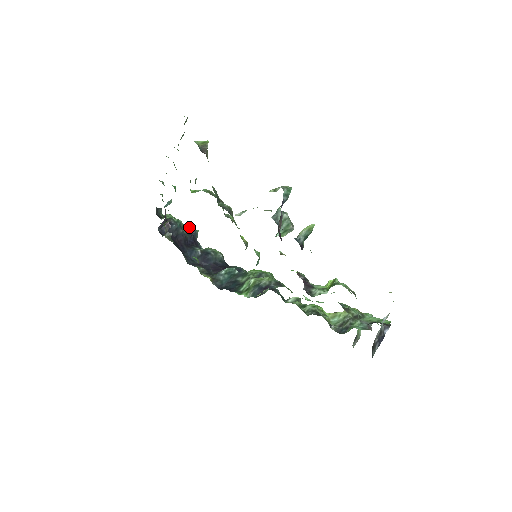
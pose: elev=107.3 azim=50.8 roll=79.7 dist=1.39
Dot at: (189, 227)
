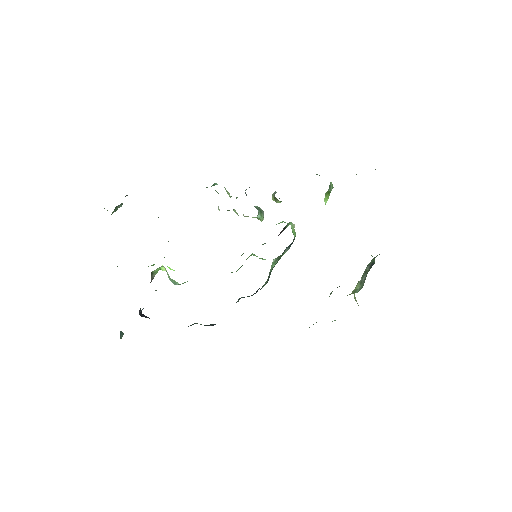
Dot at: occluded
